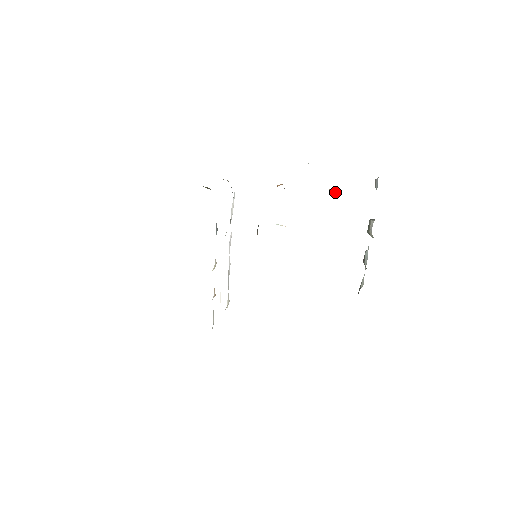
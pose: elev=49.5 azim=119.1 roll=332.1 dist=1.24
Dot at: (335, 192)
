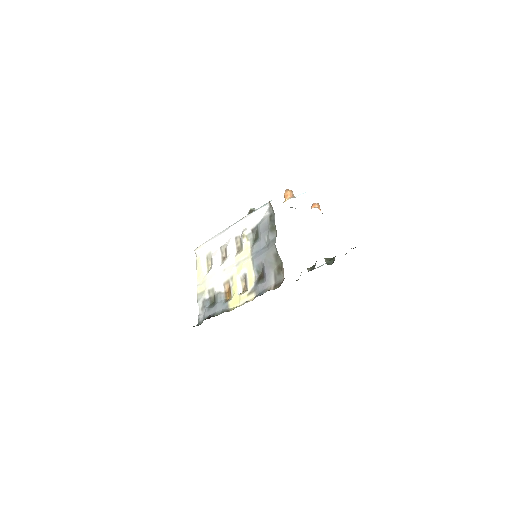
Dot at: occluded
